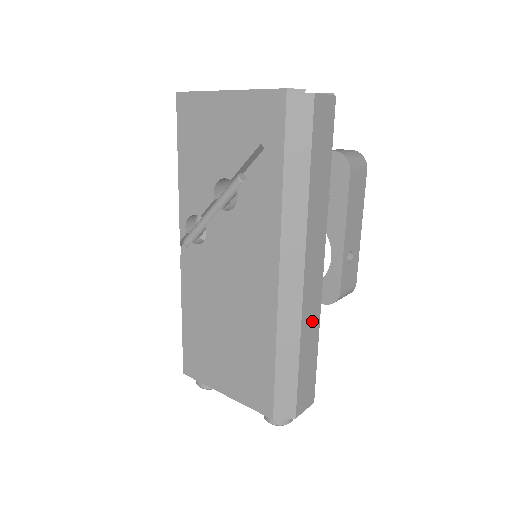
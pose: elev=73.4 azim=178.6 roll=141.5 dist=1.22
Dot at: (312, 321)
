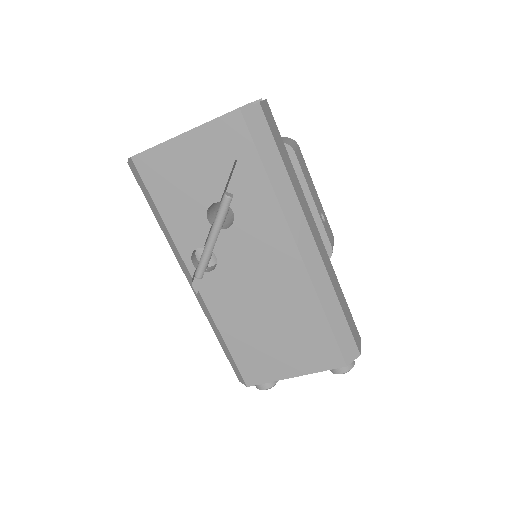
Dot at: (333, 275)
